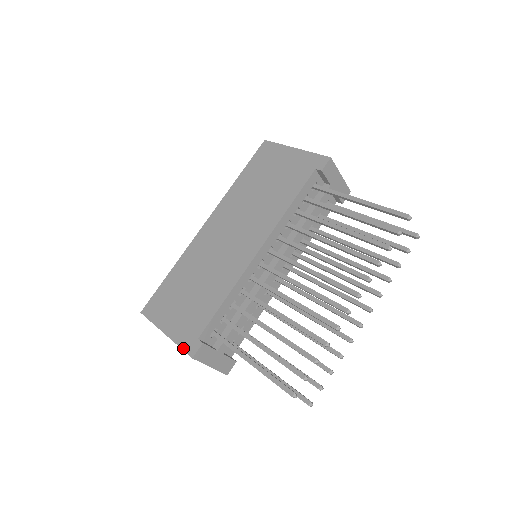
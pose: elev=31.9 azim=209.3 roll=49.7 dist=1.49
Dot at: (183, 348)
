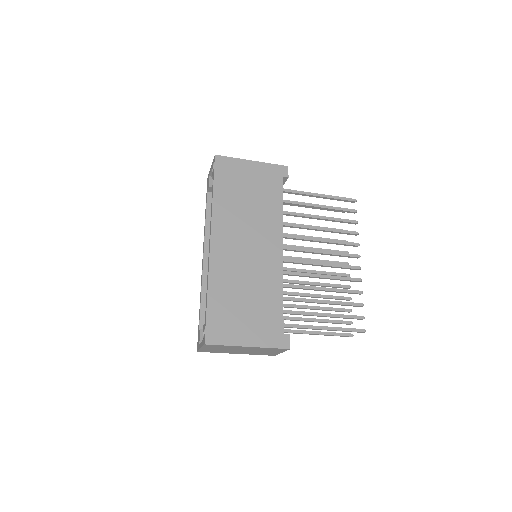
Dot at: (276, 347)
